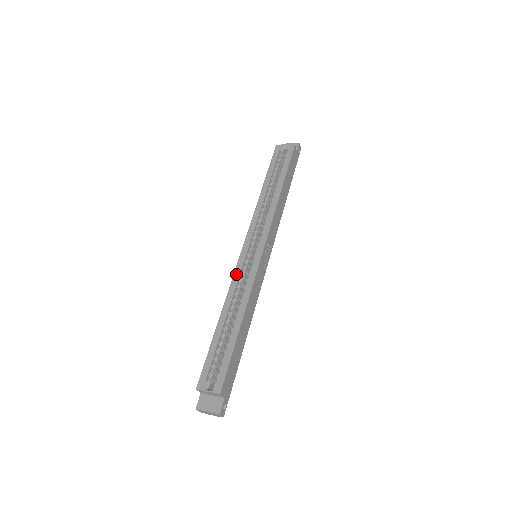
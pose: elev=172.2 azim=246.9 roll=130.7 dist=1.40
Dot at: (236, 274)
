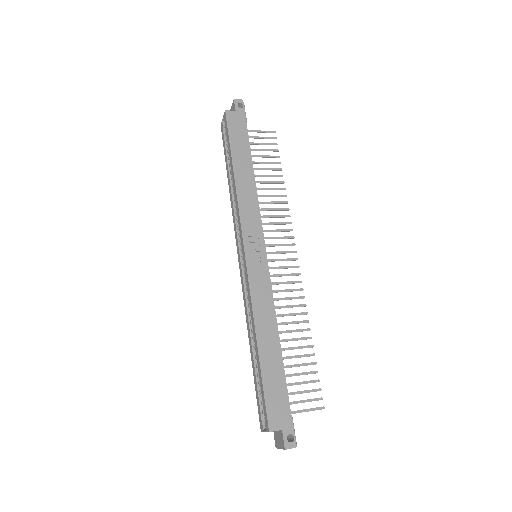
Dot at: (243, 293)
